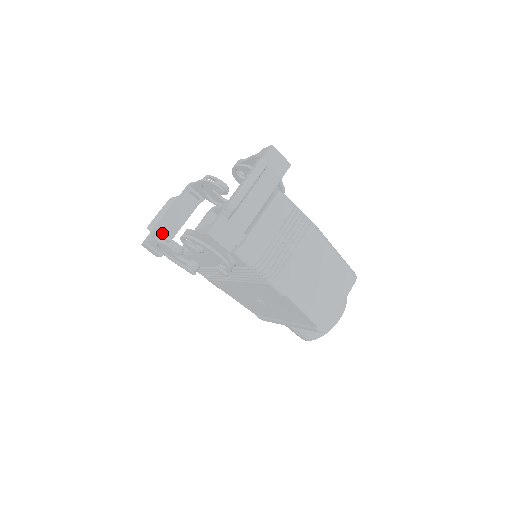
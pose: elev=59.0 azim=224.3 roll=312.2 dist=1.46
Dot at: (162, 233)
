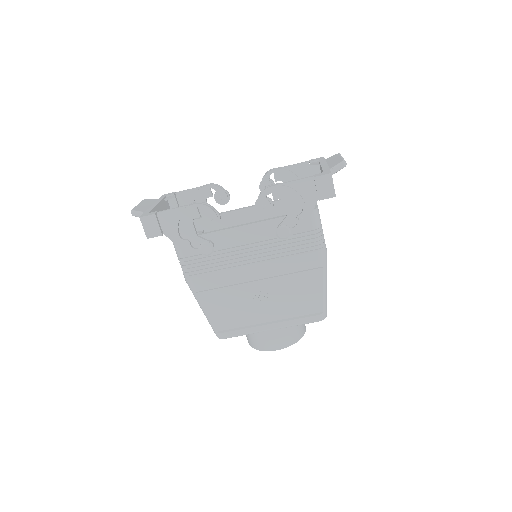
Dot at: occluded
